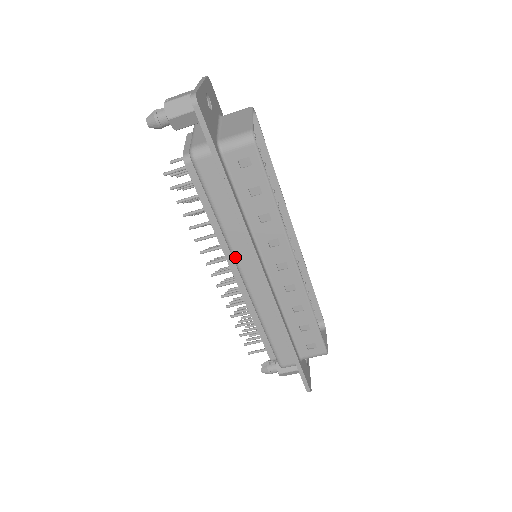
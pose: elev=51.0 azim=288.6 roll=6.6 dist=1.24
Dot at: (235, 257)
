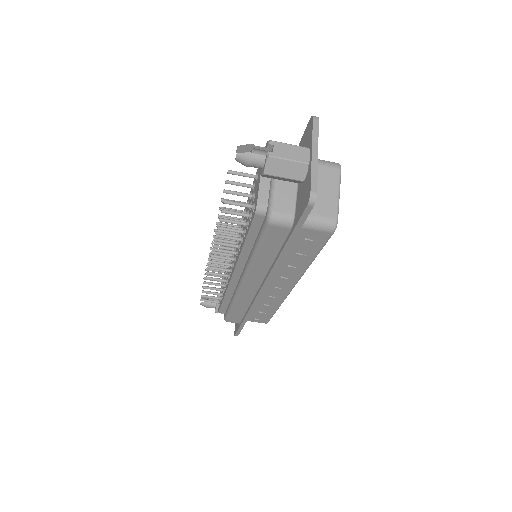
Dot at: (247, 275)
